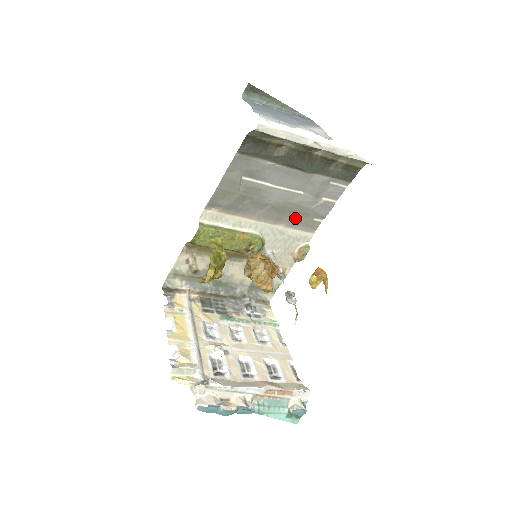
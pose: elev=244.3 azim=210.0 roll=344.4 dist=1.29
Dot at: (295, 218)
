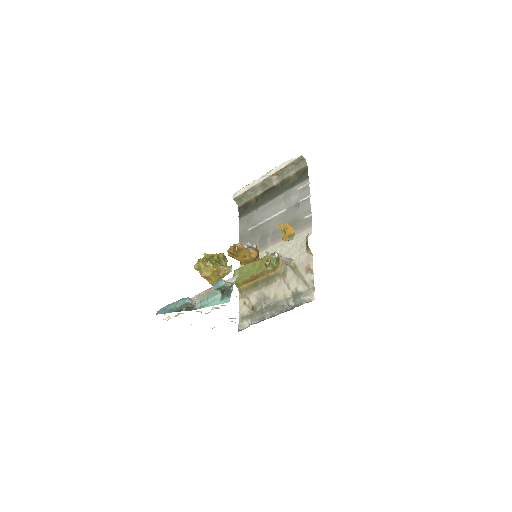
Dot at: (293, 227)
